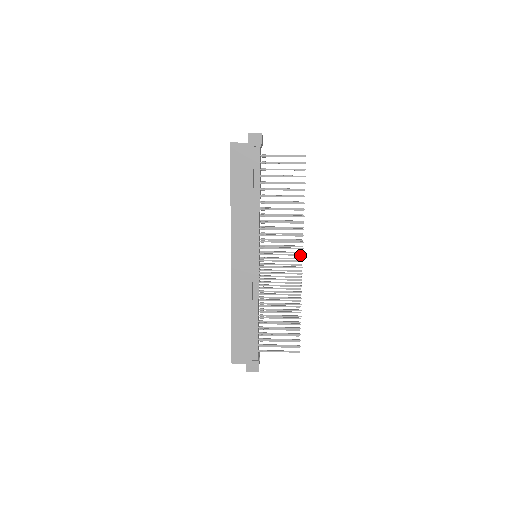
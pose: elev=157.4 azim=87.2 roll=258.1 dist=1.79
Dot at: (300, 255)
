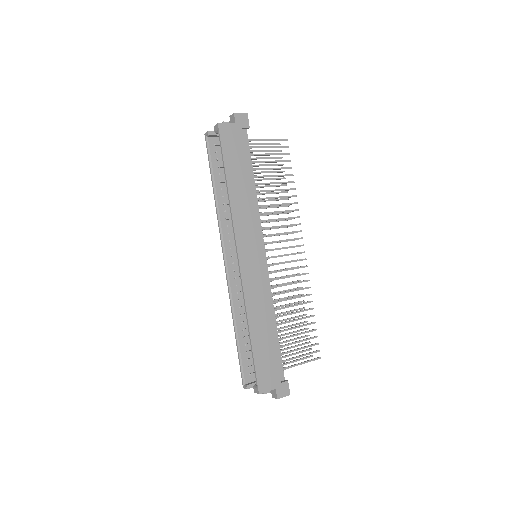
Dot at: occluded
